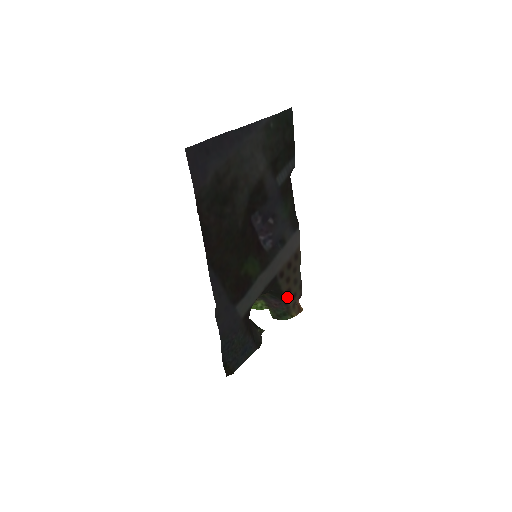
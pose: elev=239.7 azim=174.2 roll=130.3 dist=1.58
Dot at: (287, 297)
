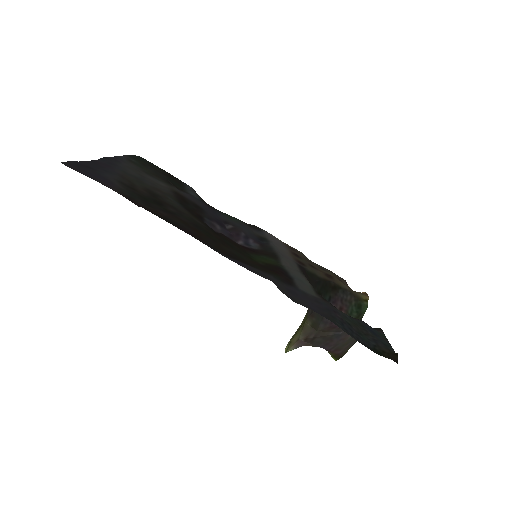
Dot at: (335, 282)
